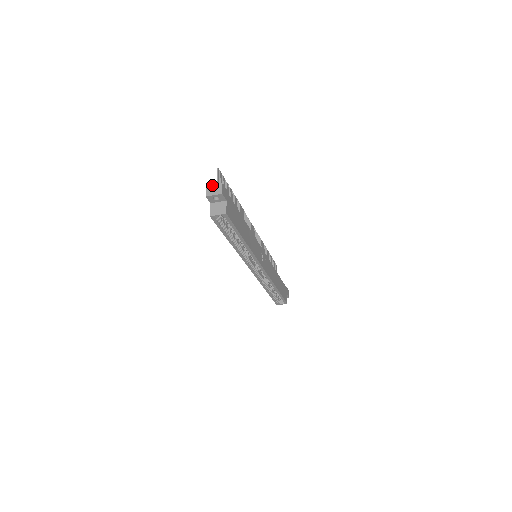
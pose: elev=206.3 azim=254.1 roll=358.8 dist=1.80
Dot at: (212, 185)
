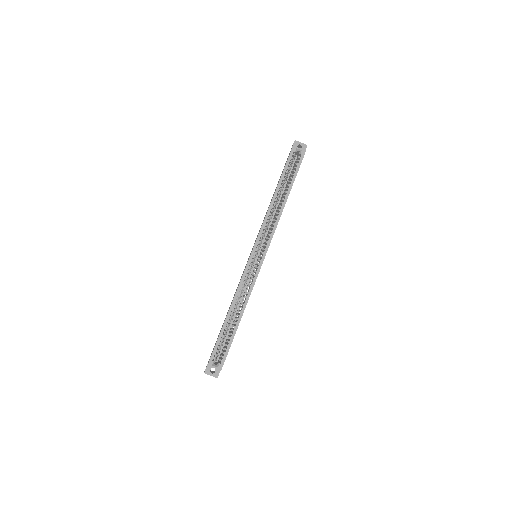
Dot at: occluded
